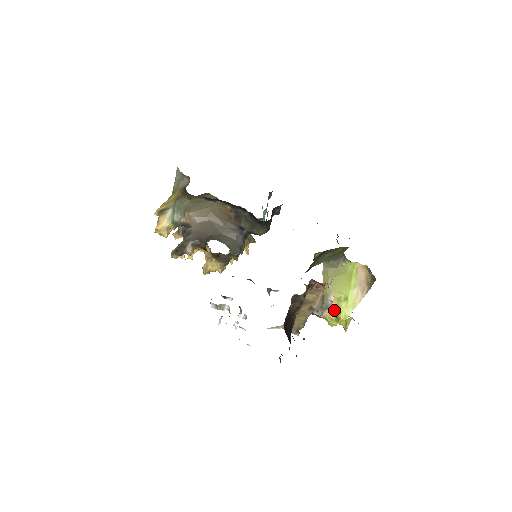
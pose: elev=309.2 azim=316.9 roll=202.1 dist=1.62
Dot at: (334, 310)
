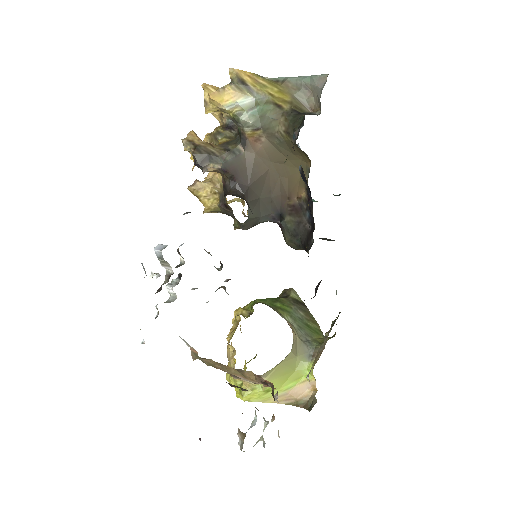
Dot at: (248, 385)
